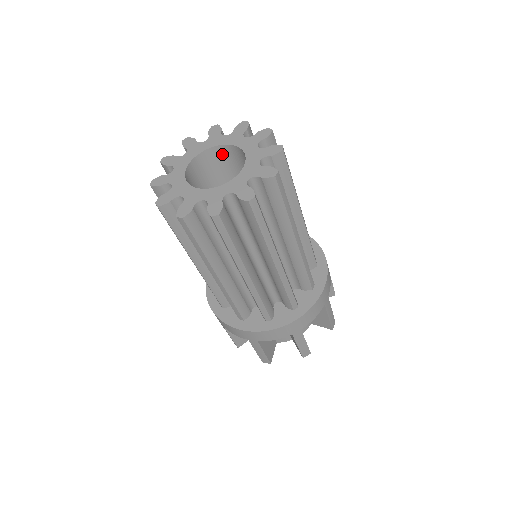
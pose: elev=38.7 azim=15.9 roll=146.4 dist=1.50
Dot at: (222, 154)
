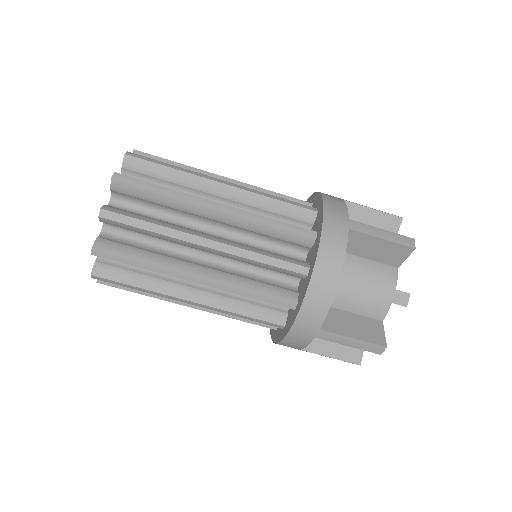
Dot at: occluded
